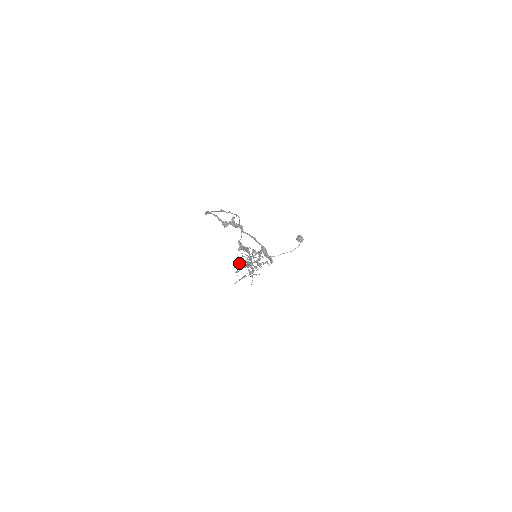
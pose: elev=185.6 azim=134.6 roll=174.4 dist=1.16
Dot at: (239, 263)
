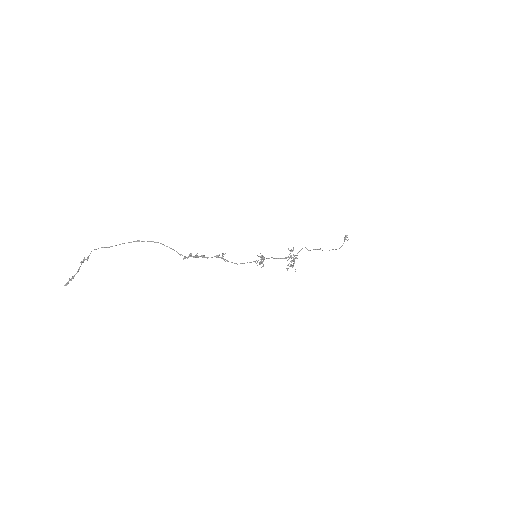
Dot at: (289, 254)
